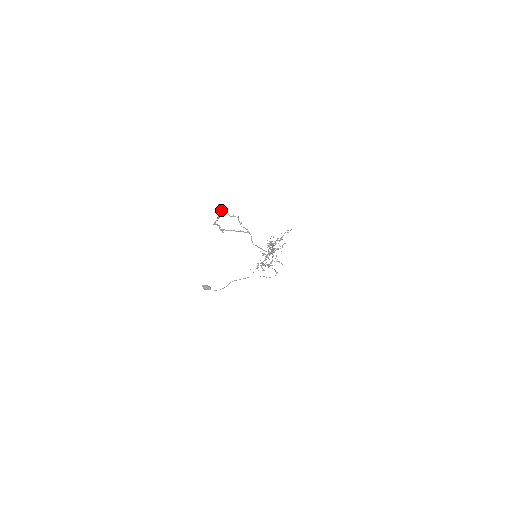
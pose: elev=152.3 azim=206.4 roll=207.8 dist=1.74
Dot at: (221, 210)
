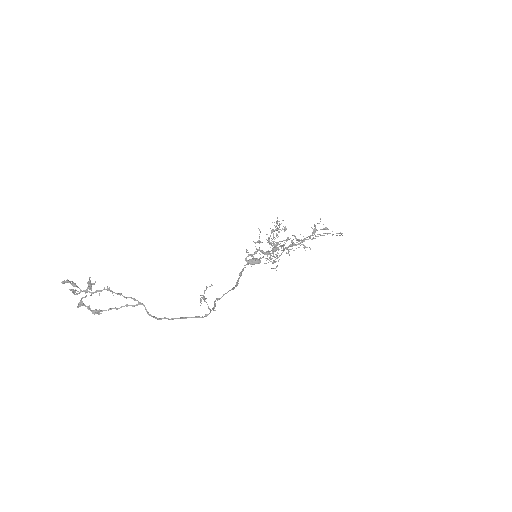
Dot at: (71, 290)
